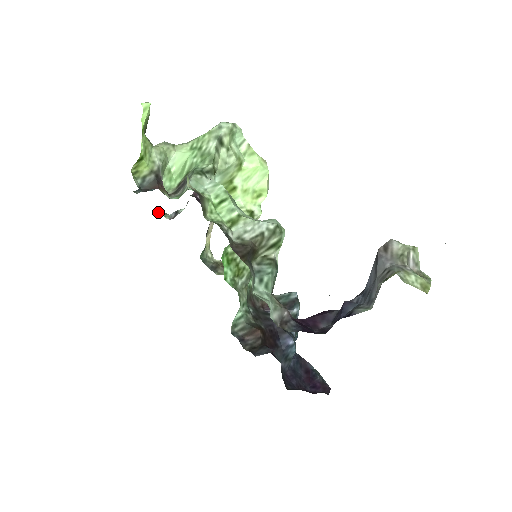
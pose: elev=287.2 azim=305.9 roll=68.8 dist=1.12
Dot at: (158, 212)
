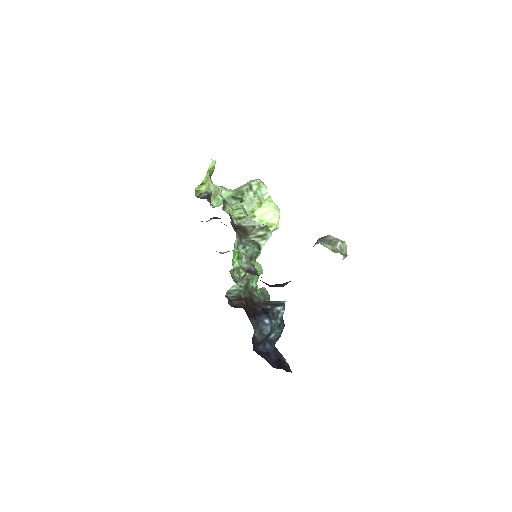
Dot at: occluded
